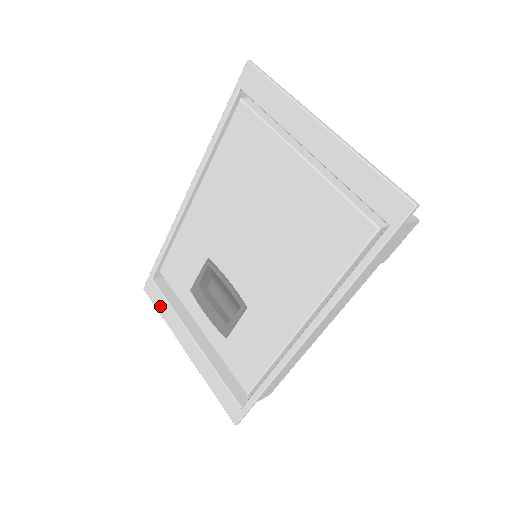
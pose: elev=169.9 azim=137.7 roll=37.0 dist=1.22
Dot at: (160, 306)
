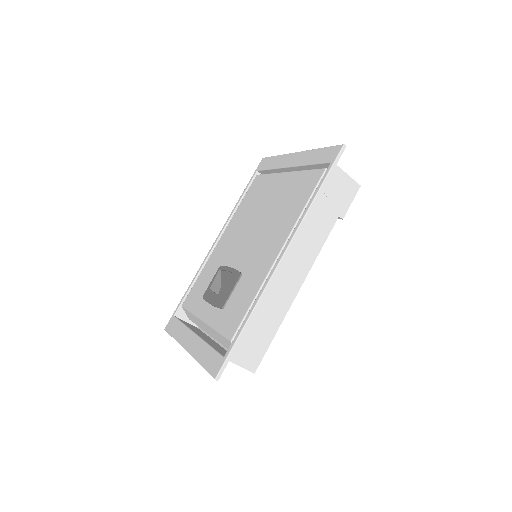
Dot at: (174, 330)
